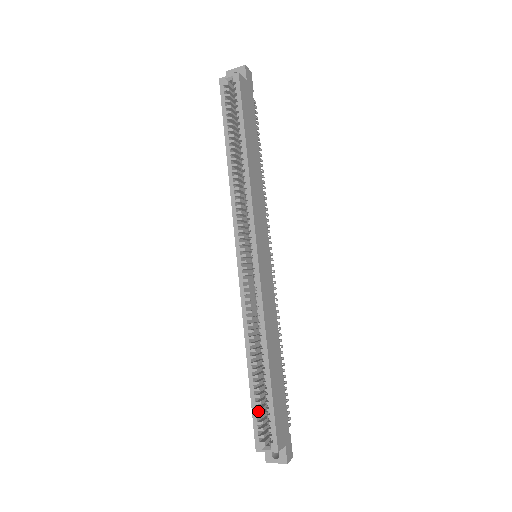
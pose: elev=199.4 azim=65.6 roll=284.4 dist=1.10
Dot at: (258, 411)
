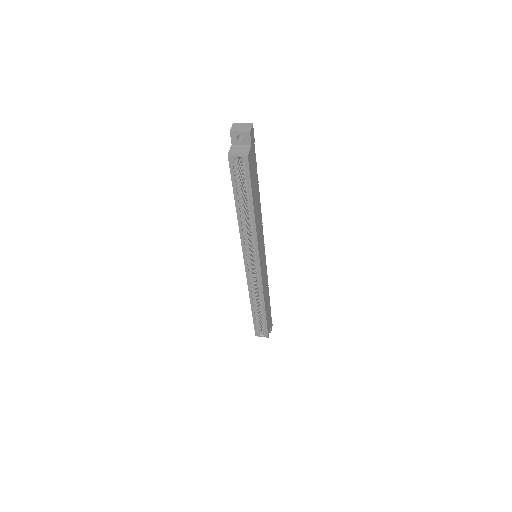
Dot at: (257, 322)
